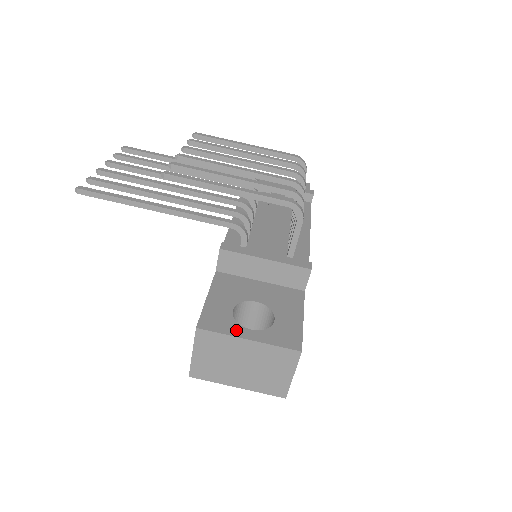
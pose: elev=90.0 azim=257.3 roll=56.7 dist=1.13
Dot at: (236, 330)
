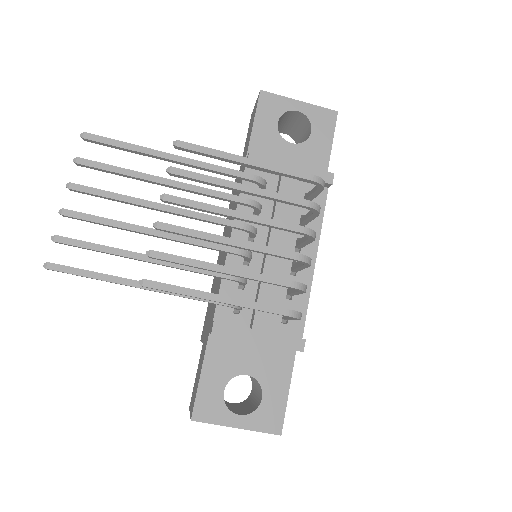
Dot at: (226, 418)
